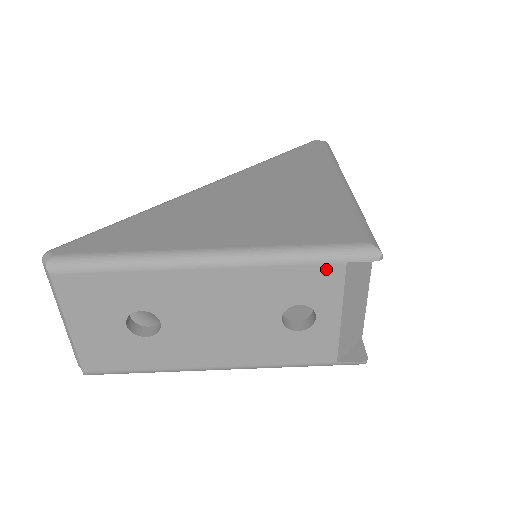
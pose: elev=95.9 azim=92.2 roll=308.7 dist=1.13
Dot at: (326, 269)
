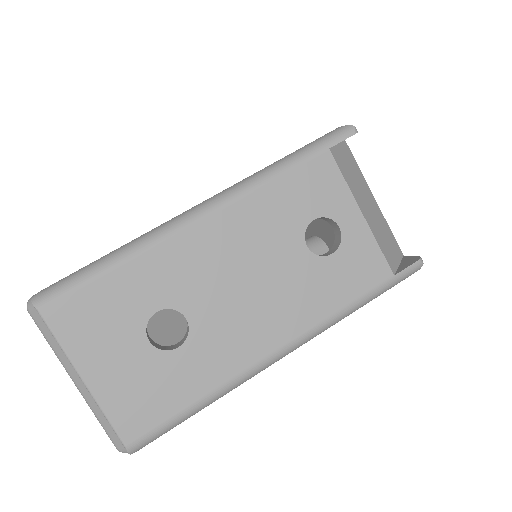
Dot at: (315, 165)
